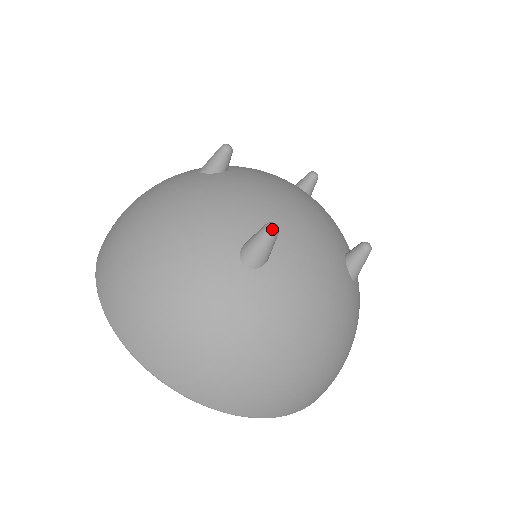
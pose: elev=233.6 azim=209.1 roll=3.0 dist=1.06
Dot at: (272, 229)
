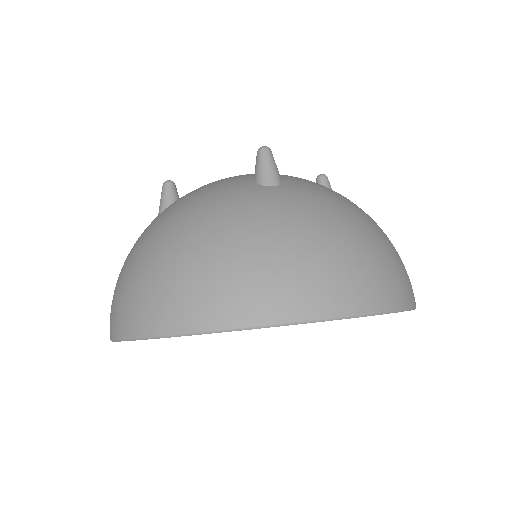
Dot at: (164, 183)
